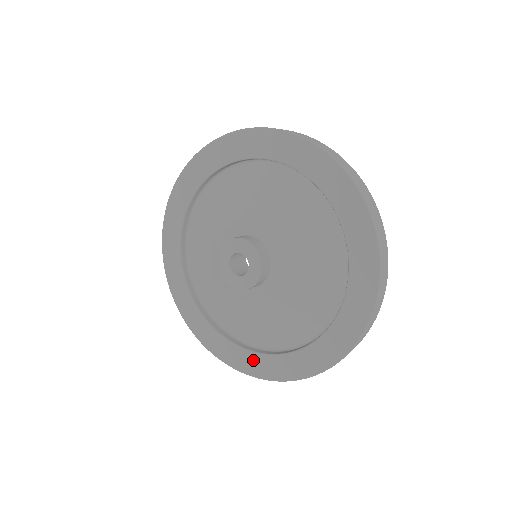
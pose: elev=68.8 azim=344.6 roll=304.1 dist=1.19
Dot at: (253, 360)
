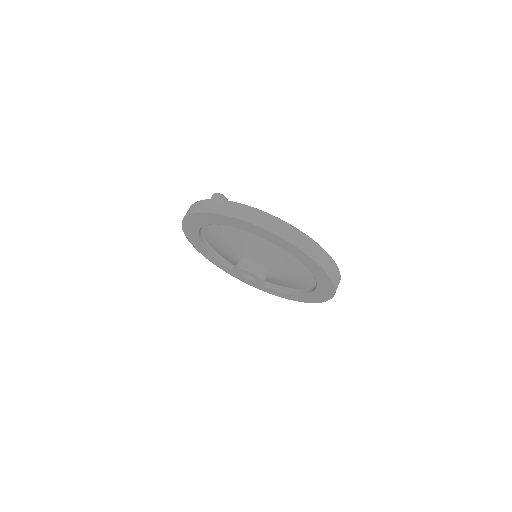
Dot at: (287, 295)
